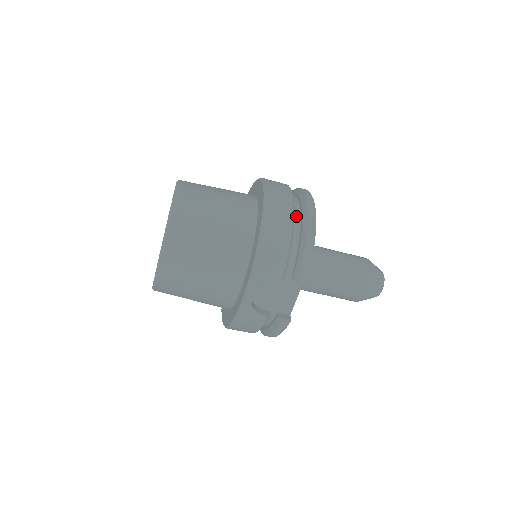
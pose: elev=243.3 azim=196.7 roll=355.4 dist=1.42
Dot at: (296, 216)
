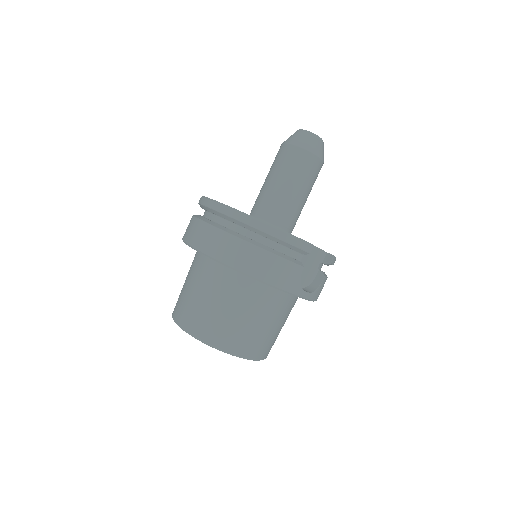
Dot at: (244, 233)
